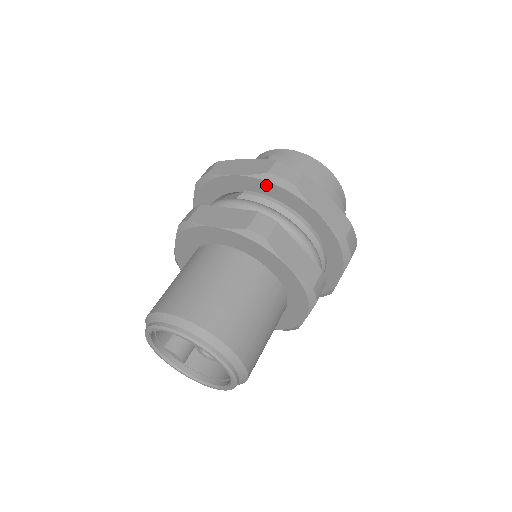
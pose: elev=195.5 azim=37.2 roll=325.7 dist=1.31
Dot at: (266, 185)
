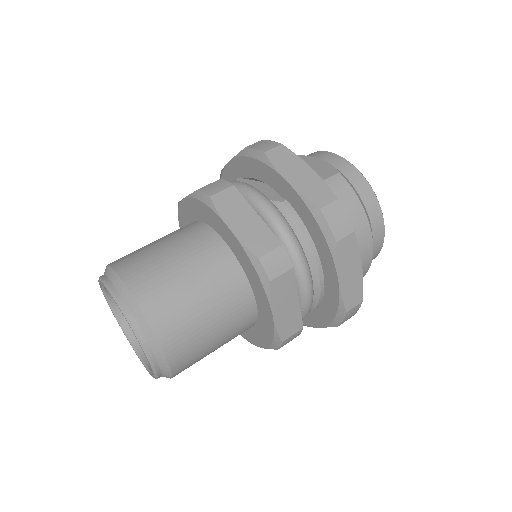
Dot at: (310, 217)
